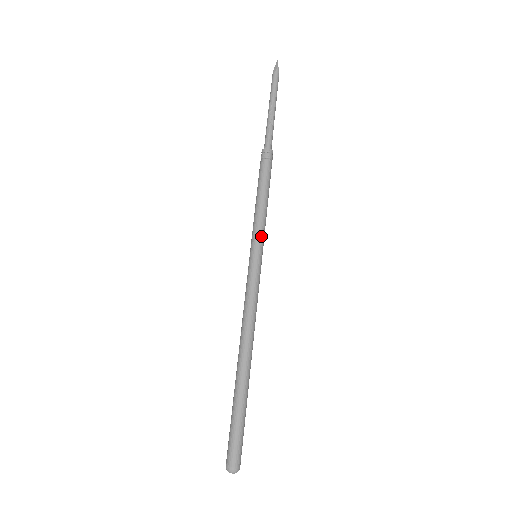
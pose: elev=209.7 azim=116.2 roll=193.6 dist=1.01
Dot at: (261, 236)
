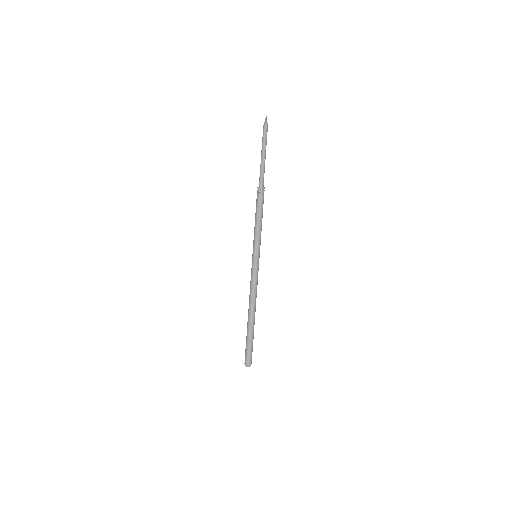
Dot at: (257, 245)
